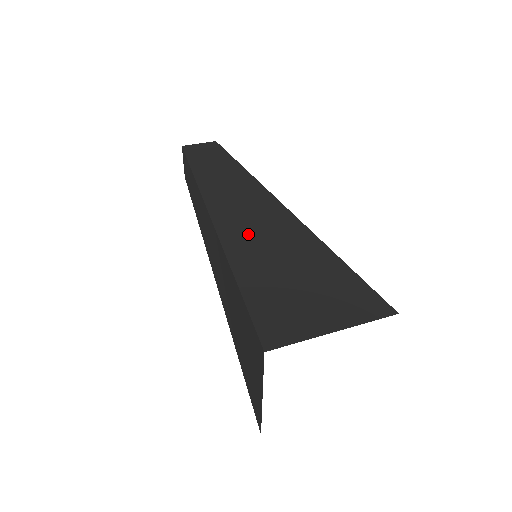
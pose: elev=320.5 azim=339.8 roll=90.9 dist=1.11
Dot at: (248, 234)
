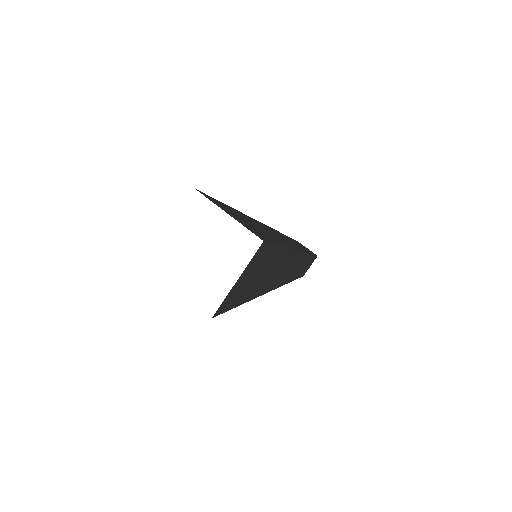
Dot at: occluded
